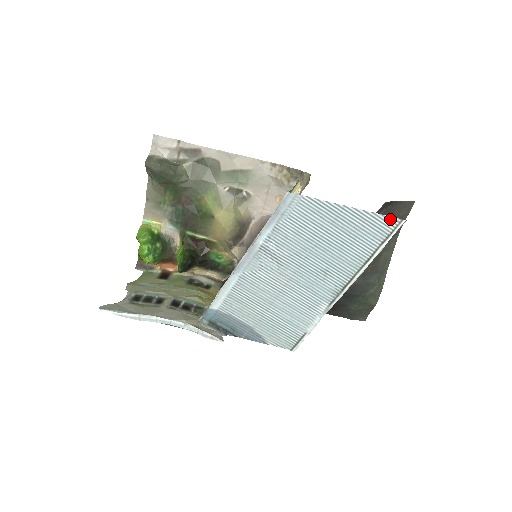
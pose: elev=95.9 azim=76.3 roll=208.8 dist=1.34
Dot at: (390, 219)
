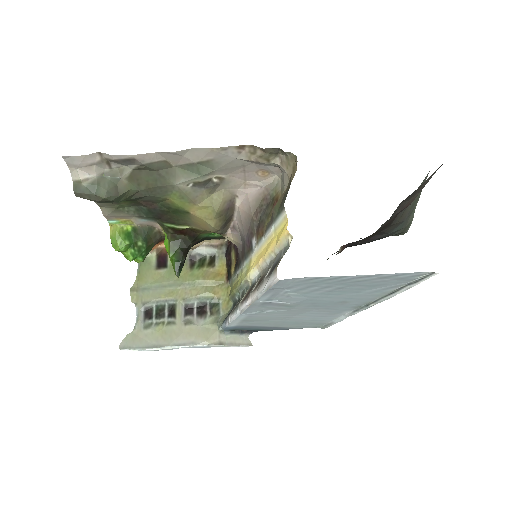
Dot at: (417, 273)
